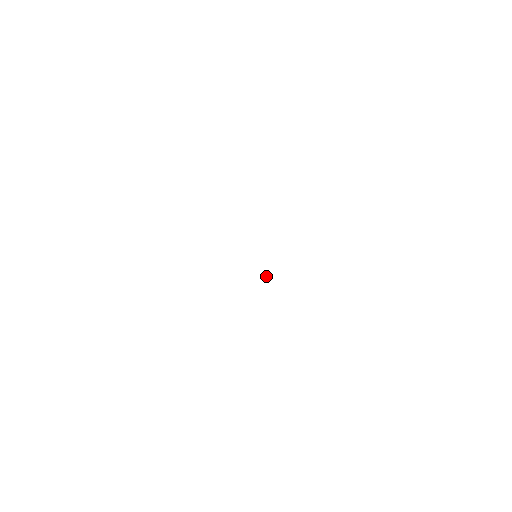
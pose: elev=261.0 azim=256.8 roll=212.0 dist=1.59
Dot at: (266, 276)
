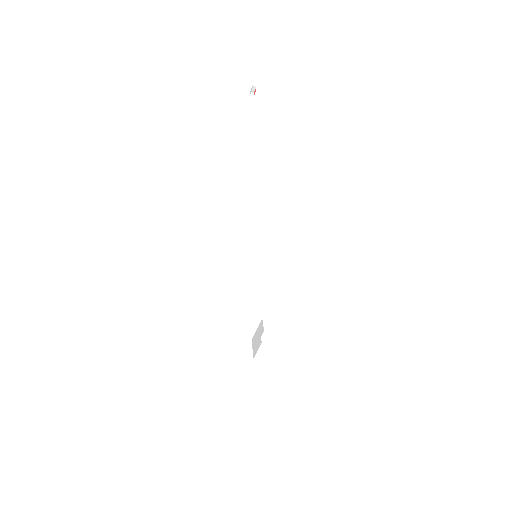
Dot at: (253, 87)
